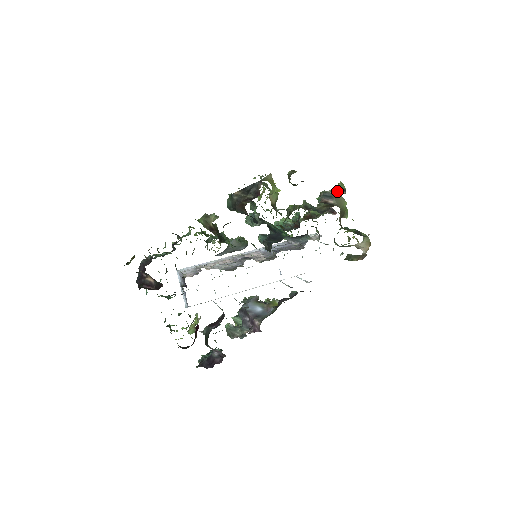
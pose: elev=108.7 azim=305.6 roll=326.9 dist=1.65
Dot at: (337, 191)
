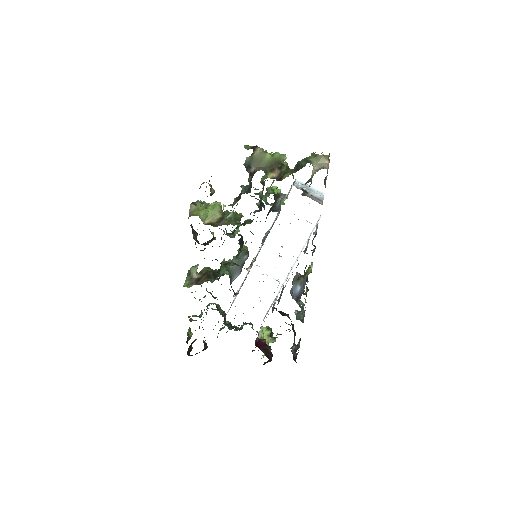
Dot at: (253, 152)
